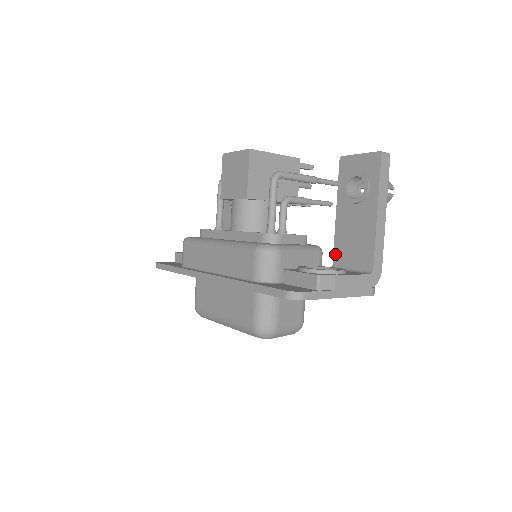
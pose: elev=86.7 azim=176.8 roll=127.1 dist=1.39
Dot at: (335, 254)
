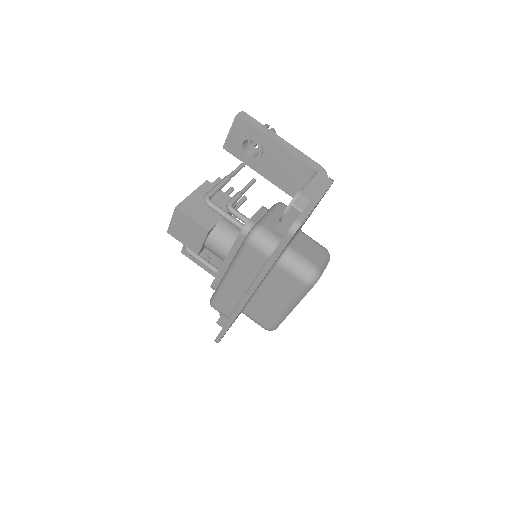
Dot at: (289, 193)
